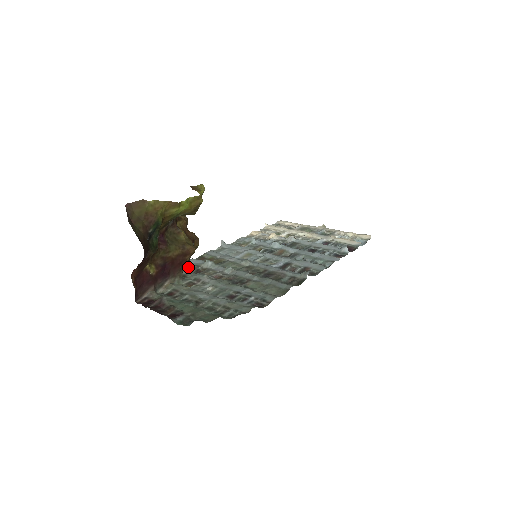
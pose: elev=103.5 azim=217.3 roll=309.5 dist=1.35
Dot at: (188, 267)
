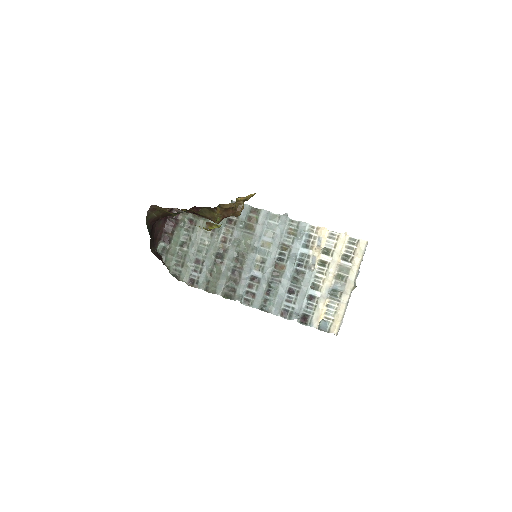
Dot at: occluded
